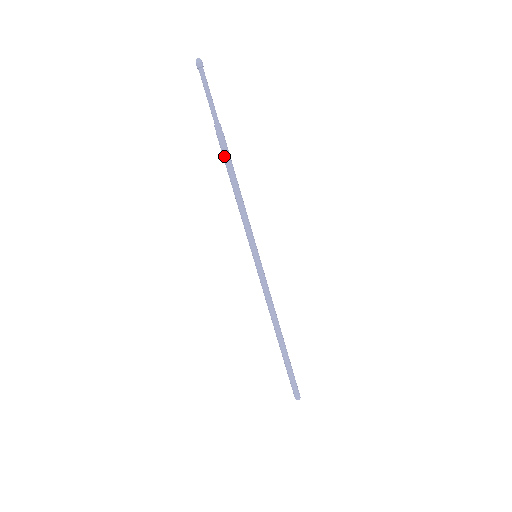
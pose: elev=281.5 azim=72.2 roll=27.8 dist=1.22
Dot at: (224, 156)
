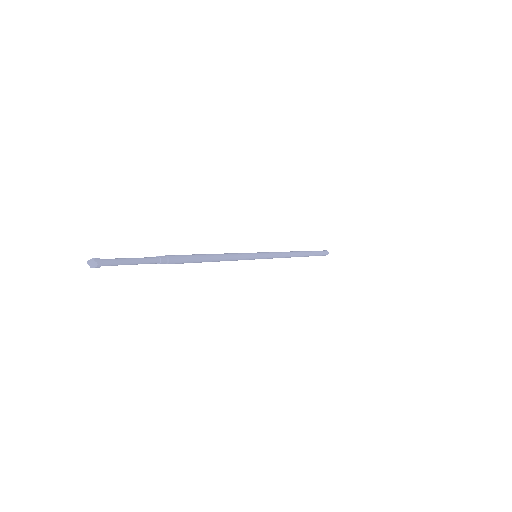
Dot at: occluded
